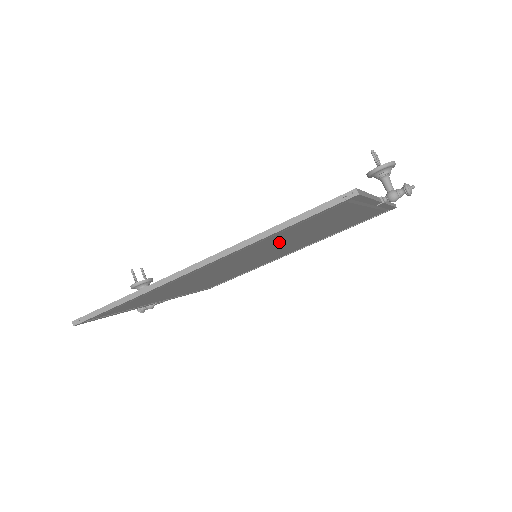
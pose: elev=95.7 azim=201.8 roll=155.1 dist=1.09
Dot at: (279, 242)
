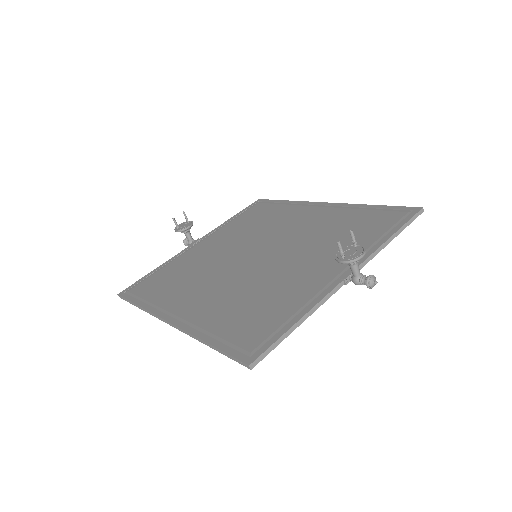
Dot at: occluded
